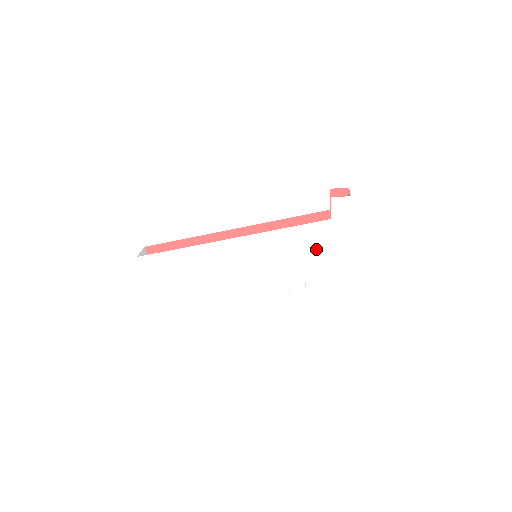
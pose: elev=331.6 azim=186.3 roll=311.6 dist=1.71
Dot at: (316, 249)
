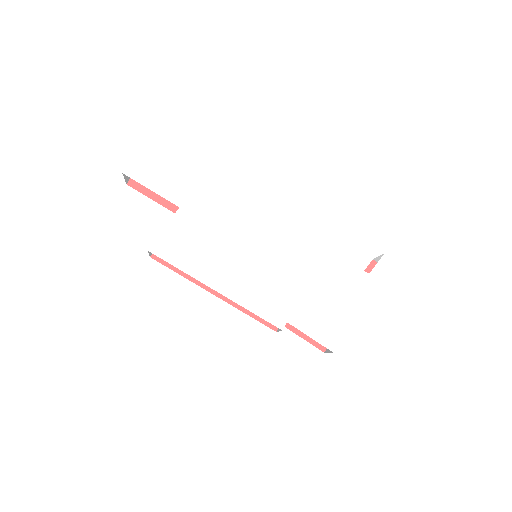
Dot at: (331, 293)
